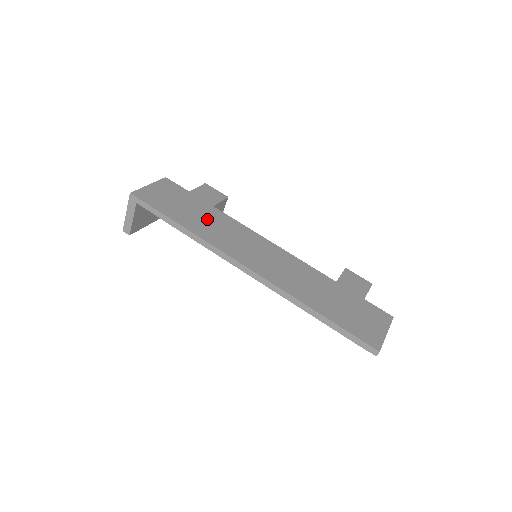
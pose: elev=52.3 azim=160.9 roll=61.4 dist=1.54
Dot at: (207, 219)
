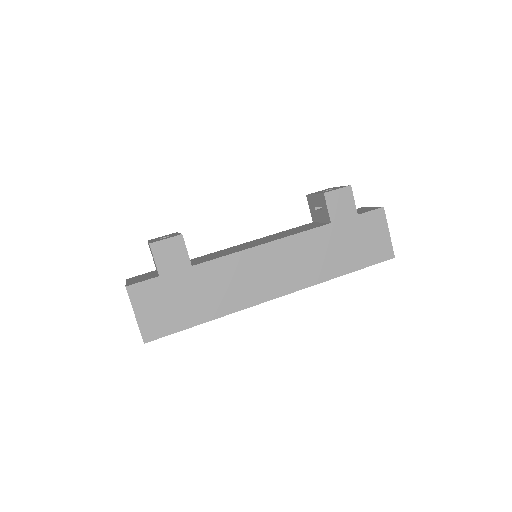
Dot at: (209, 289)
